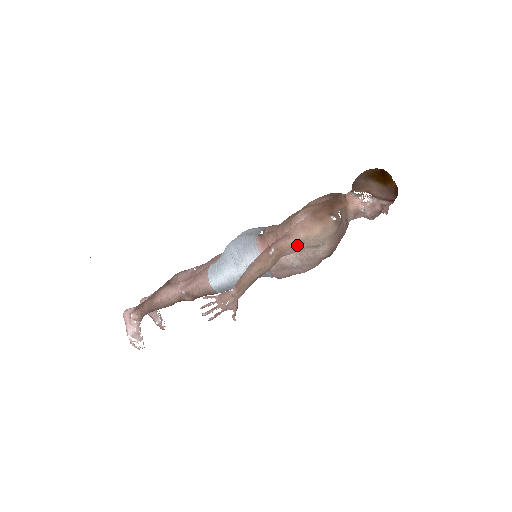
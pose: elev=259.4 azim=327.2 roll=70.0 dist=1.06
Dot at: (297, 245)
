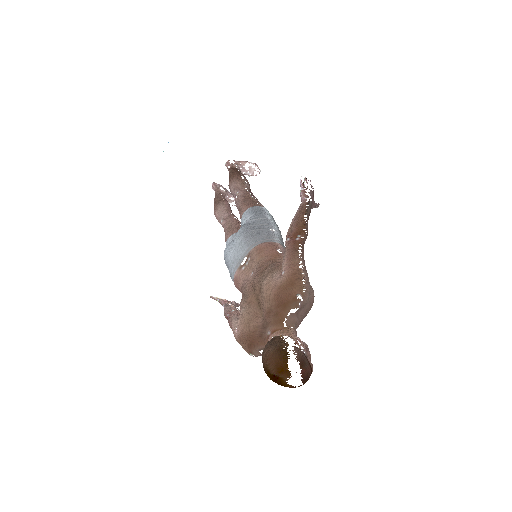
Dot at: occluded
